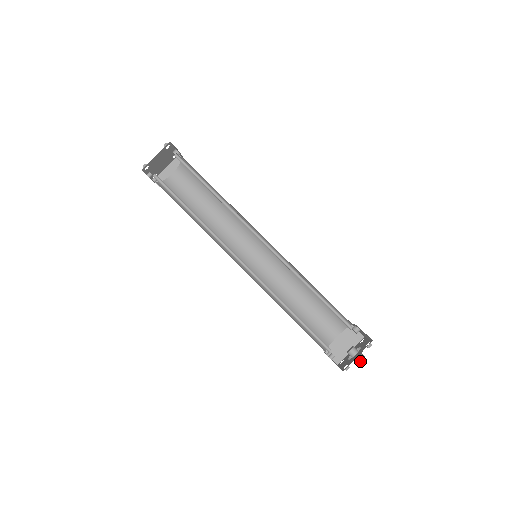
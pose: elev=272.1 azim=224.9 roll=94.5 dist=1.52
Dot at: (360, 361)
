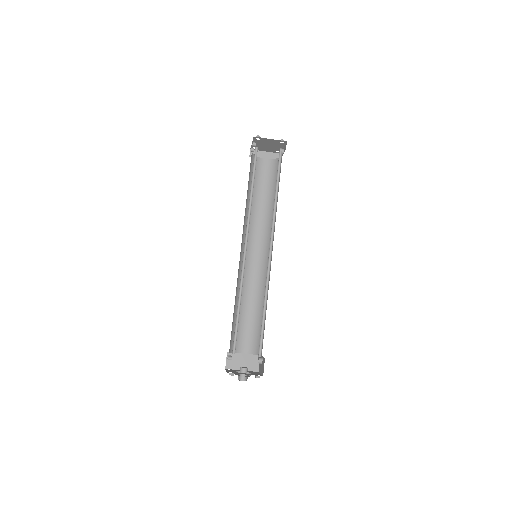
Dot at: (242, 380)
